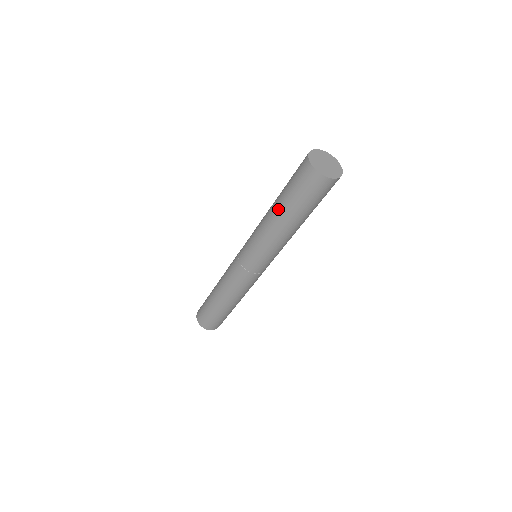
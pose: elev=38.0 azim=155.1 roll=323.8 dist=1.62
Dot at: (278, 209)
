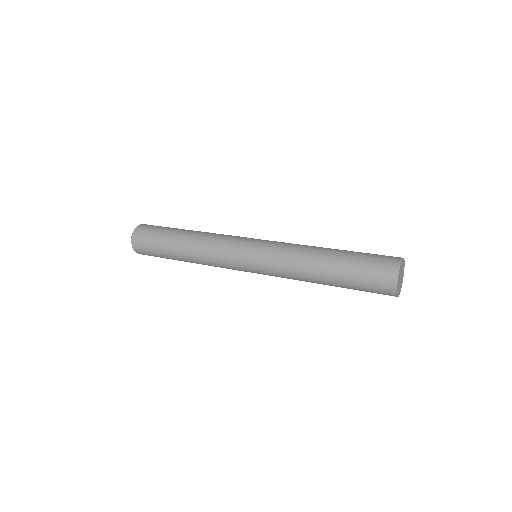
Dot at: (330, 266)
